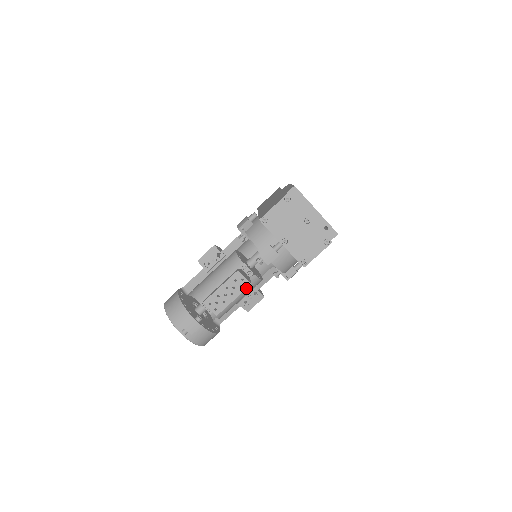
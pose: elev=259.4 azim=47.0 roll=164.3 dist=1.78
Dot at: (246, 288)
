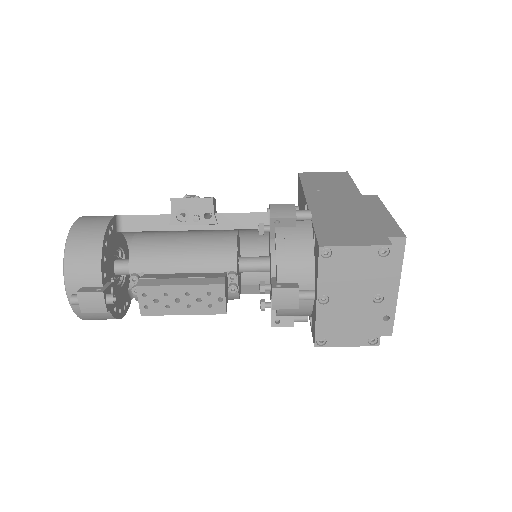
Dot at: (215, 313)
